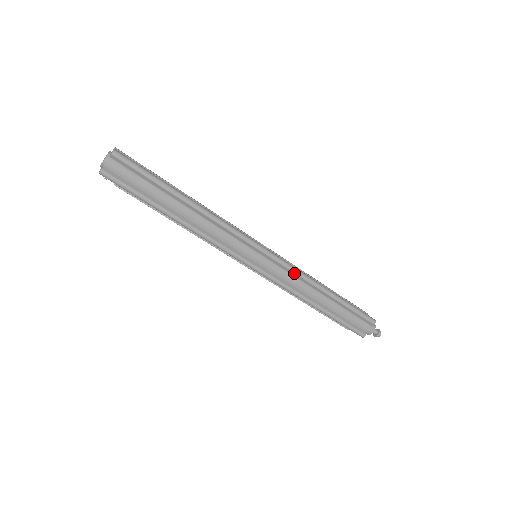
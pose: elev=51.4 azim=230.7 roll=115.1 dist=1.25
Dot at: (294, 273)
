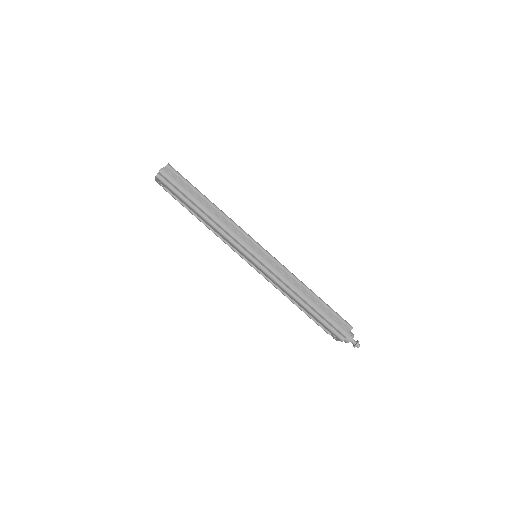
Dot at: (284, 271)
